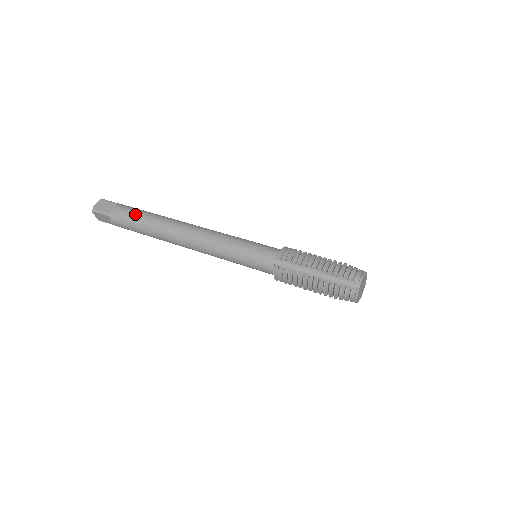
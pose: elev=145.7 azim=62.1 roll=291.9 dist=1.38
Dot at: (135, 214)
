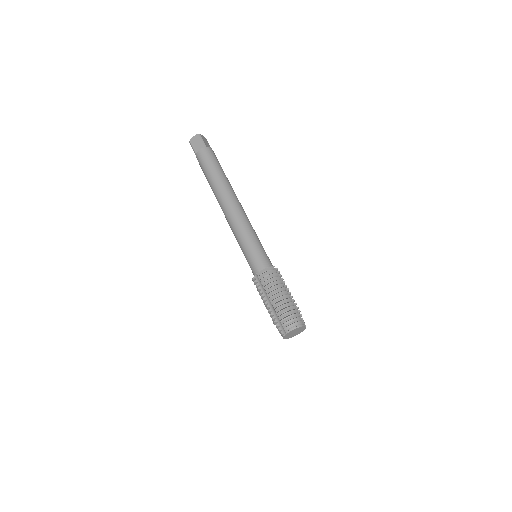
Dot at: (207, 167)
